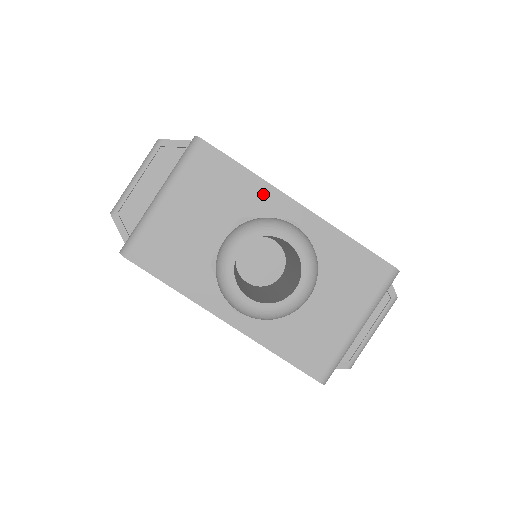
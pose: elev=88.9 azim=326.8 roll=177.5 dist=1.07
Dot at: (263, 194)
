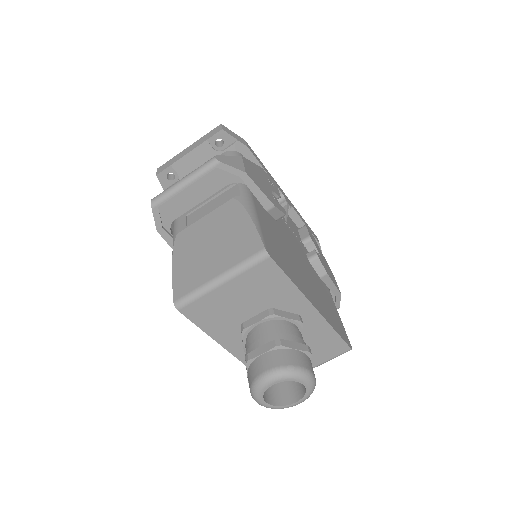
Dot at: (294, 298)
